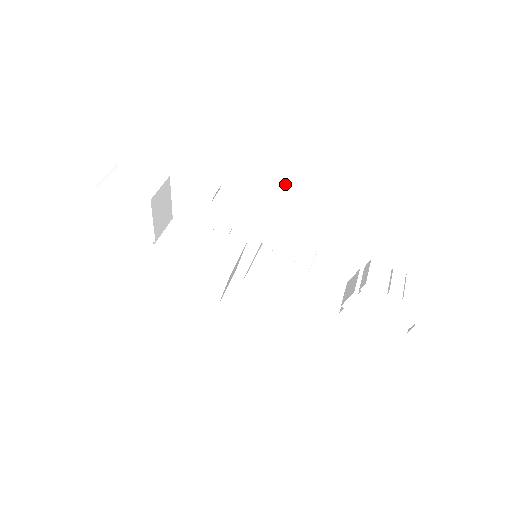
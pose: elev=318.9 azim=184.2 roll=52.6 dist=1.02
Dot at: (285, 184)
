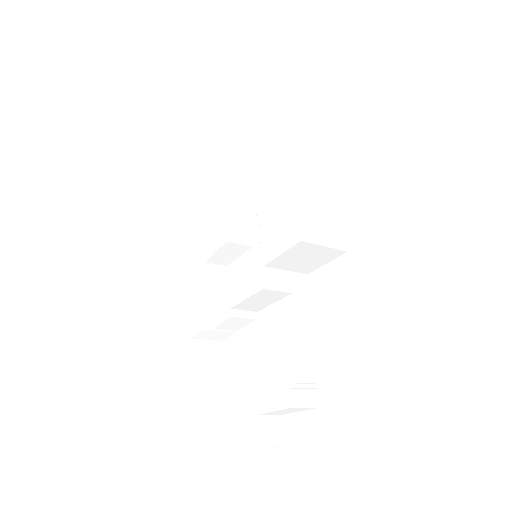
Dot at: (309, 196)
